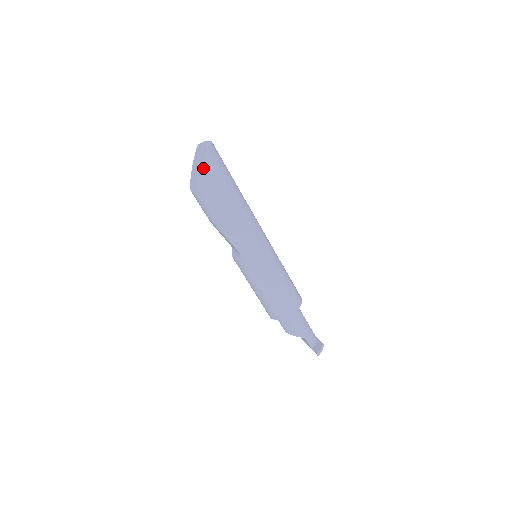
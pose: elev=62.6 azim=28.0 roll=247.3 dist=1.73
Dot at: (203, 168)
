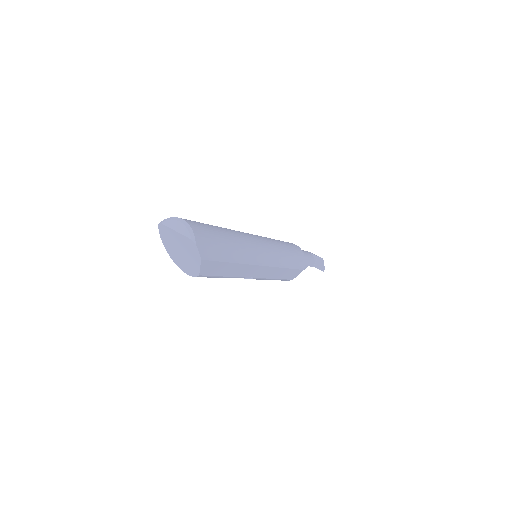
Dot at: (202, 262)
